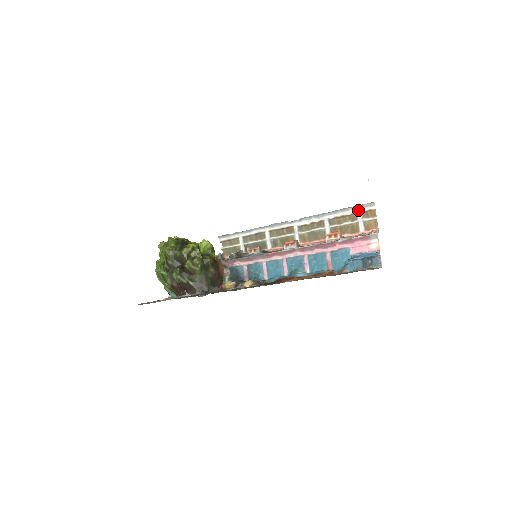
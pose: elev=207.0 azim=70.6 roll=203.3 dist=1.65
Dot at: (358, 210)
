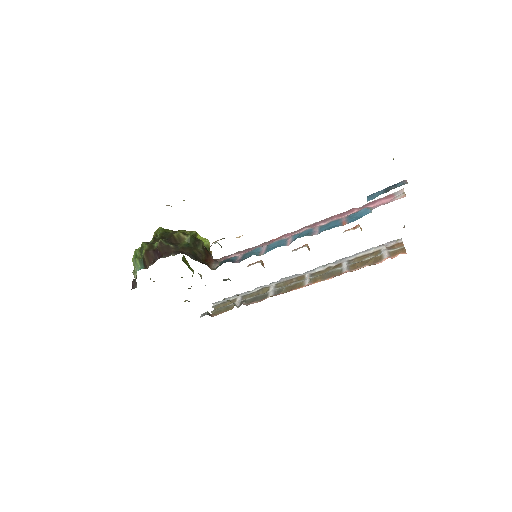
Dot at: (383, 247)
